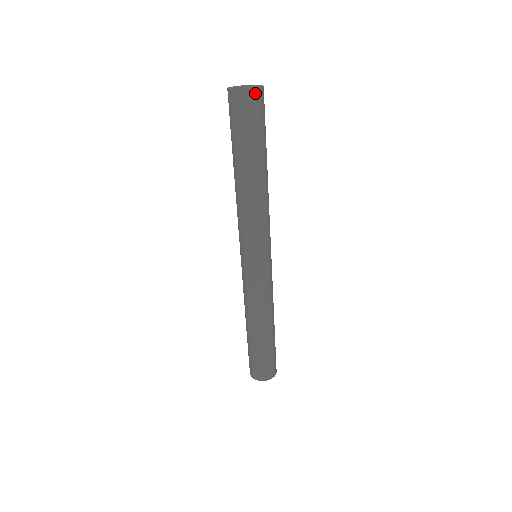
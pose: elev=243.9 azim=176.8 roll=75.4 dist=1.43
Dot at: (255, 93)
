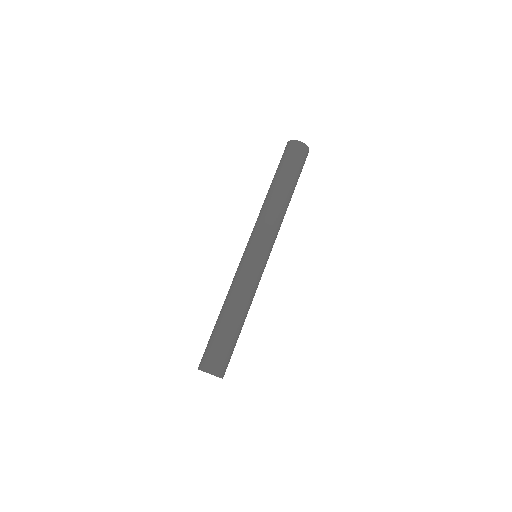
Dot at: (294, 143)
